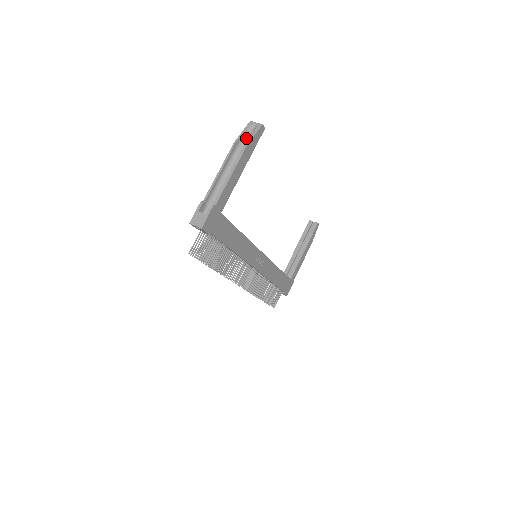
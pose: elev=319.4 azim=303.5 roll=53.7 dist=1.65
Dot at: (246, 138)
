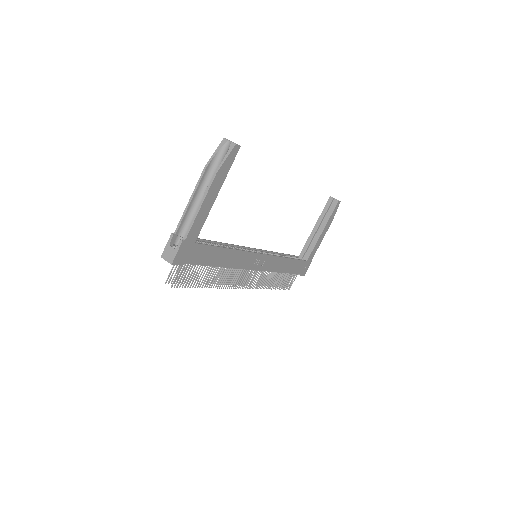
Dot at: (219, 160)
